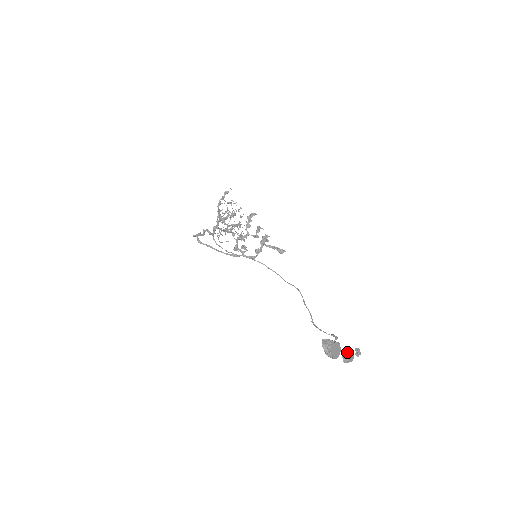
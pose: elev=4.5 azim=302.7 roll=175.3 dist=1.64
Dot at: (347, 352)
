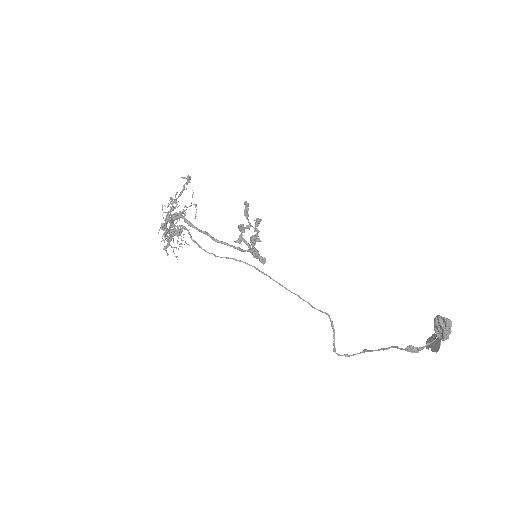
Dot at: occluded
